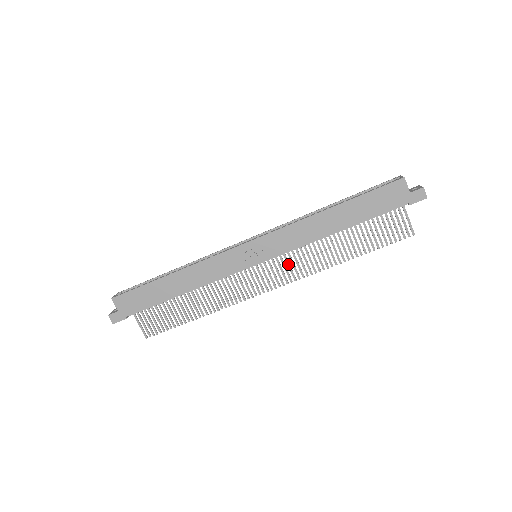
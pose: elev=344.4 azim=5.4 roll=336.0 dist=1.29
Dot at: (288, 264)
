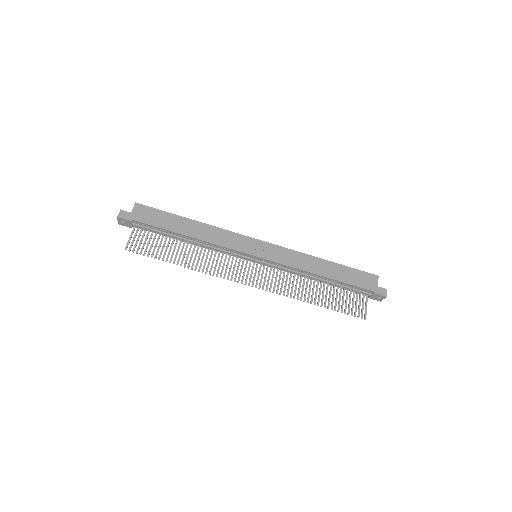
Dot at: (272, 277)
